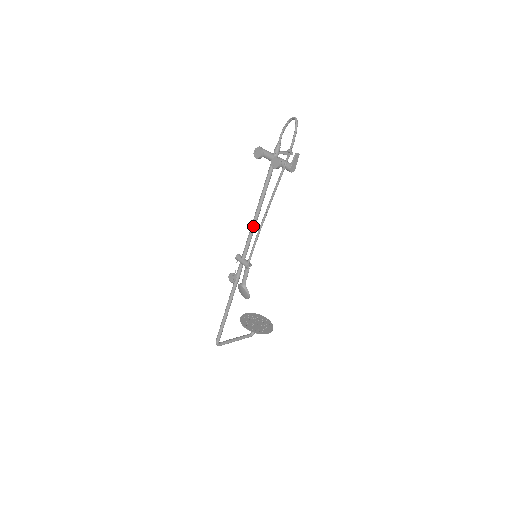
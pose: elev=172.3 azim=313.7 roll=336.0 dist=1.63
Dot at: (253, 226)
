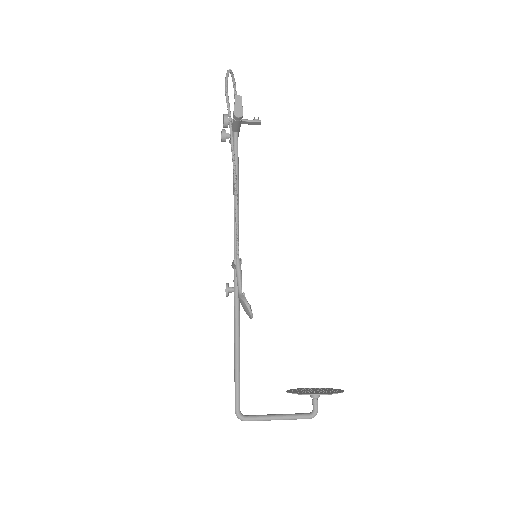
Dot at: (234, 212)
